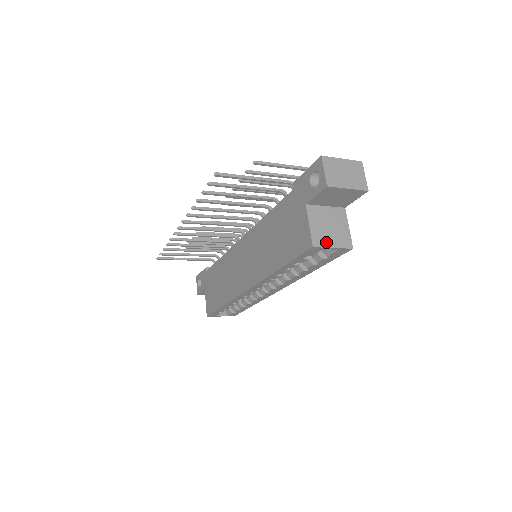
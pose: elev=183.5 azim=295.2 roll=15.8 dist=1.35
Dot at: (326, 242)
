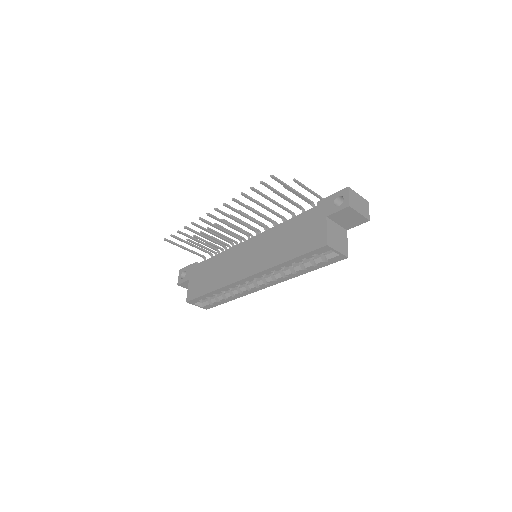
Dot at: (334, 246)
